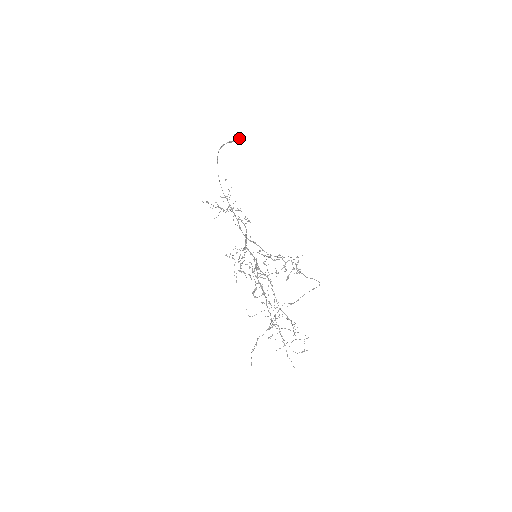
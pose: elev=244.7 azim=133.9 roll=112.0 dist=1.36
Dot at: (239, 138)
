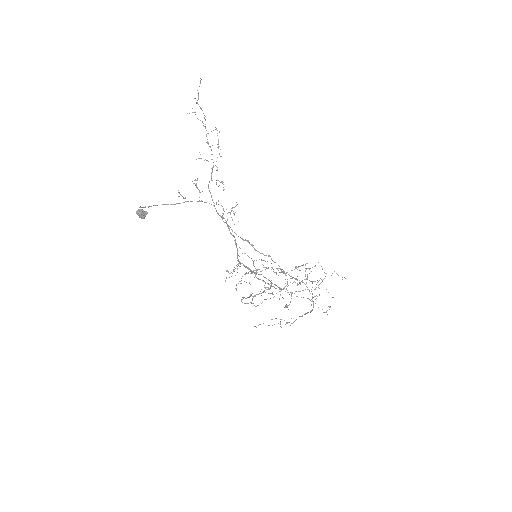
Dot at: (144, 216)
